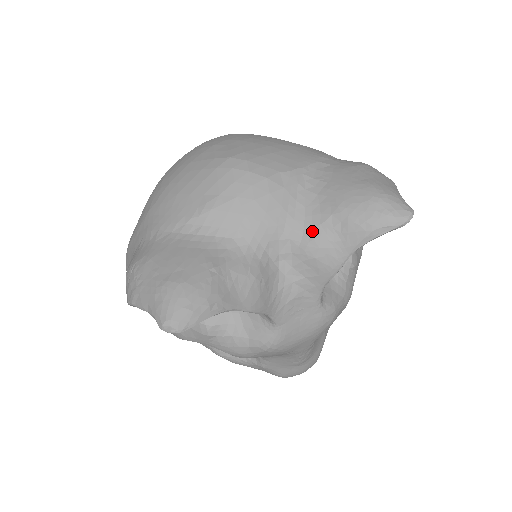
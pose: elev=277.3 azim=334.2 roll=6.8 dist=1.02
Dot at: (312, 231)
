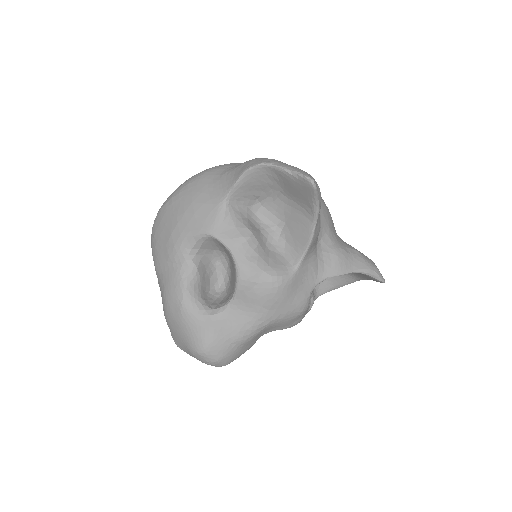
Dot at: (341, 245)
